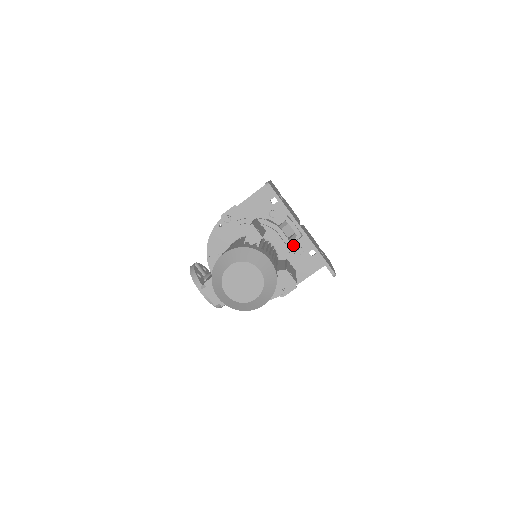
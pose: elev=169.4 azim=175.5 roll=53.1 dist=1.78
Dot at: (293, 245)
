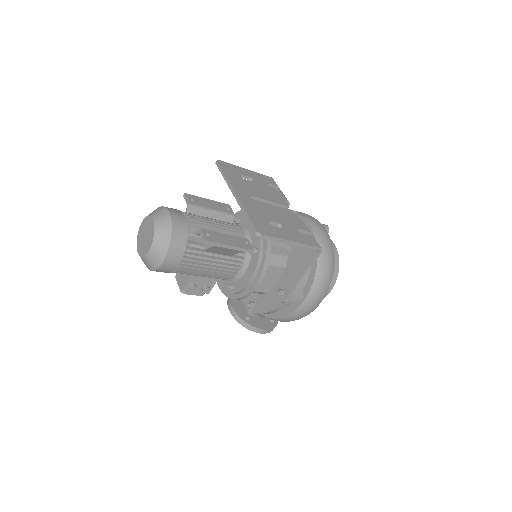
Dot at: occluded
